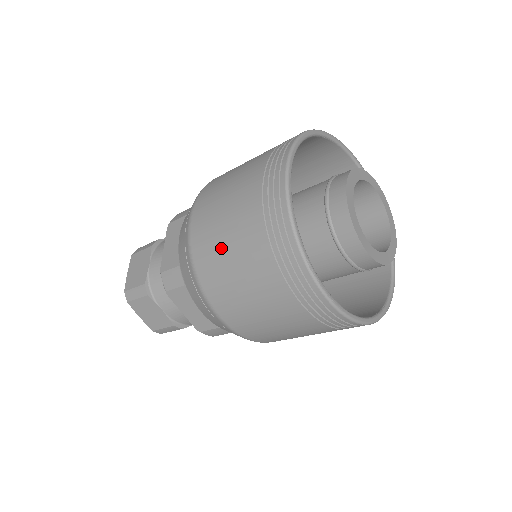
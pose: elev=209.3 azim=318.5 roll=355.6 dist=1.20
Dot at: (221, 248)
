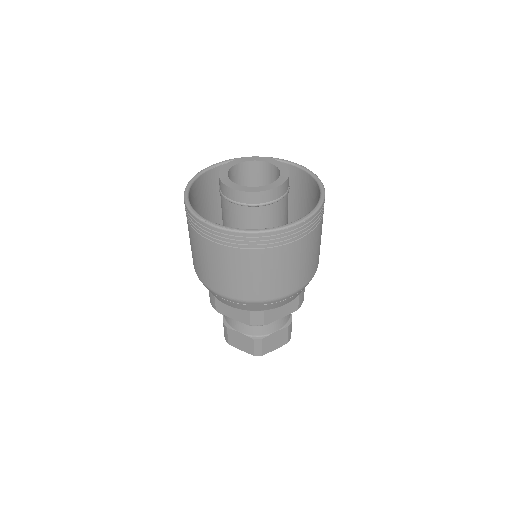
Dot at: (193, 254)
